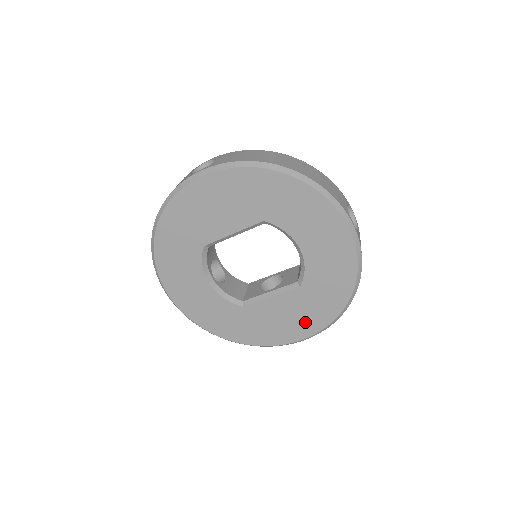
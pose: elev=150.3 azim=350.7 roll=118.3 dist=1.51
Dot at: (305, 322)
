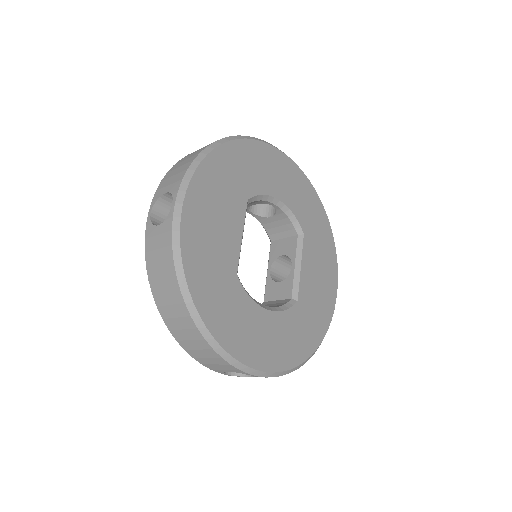
Dot at: (327, 262)
